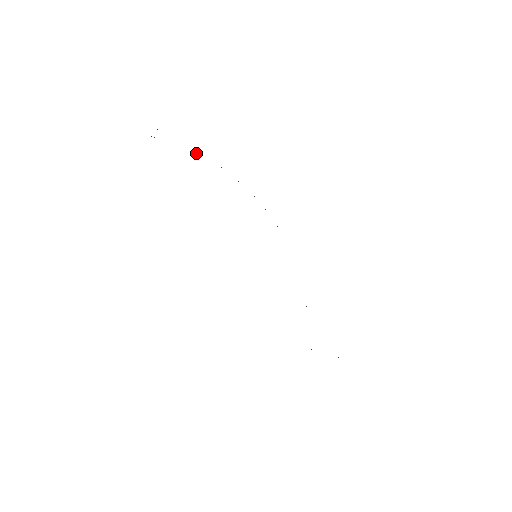
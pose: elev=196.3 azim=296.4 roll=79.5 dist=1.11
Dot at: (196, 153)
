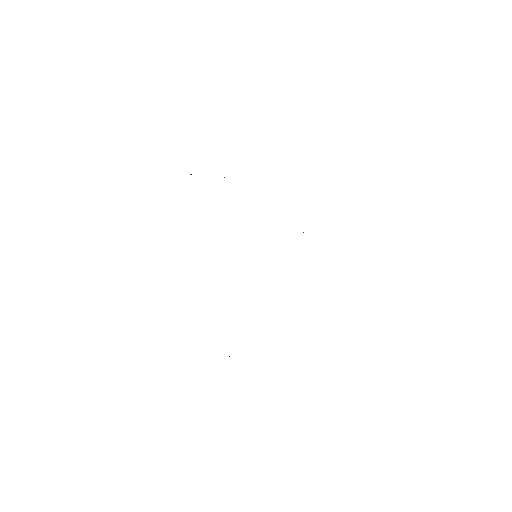
Dot at: occluded
